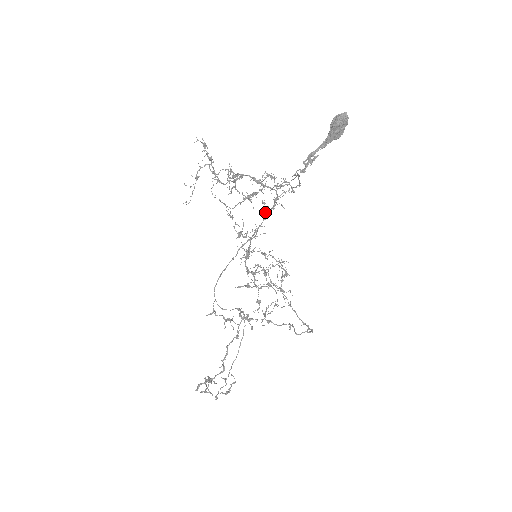
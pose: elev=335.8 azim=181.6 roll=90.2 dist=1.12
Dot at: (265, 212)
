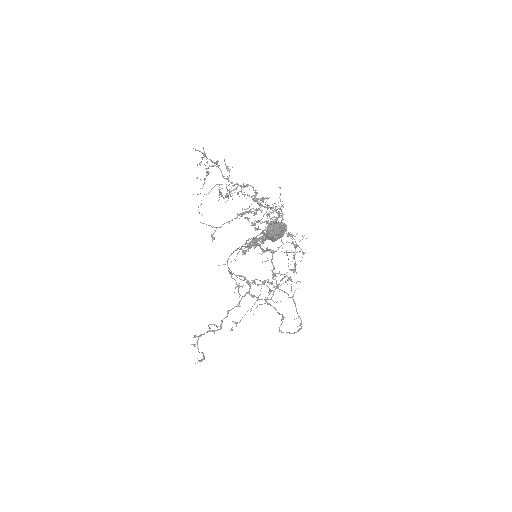
Dot at: occluded
